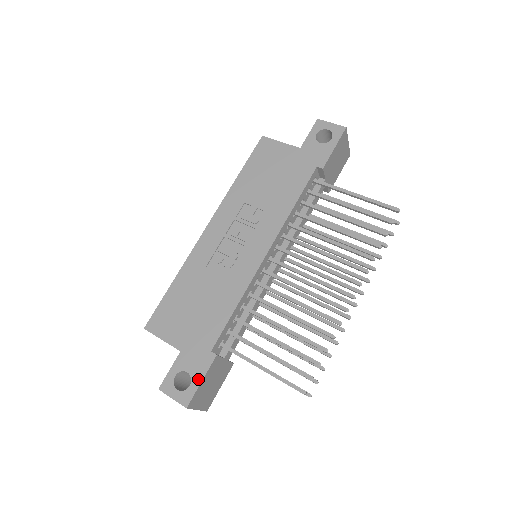
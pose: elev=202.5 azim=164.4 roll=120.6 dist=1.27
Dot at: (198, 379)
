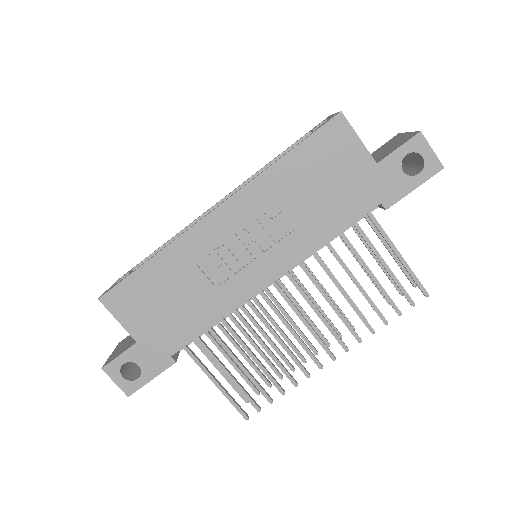
Dot at: (148, 377)
